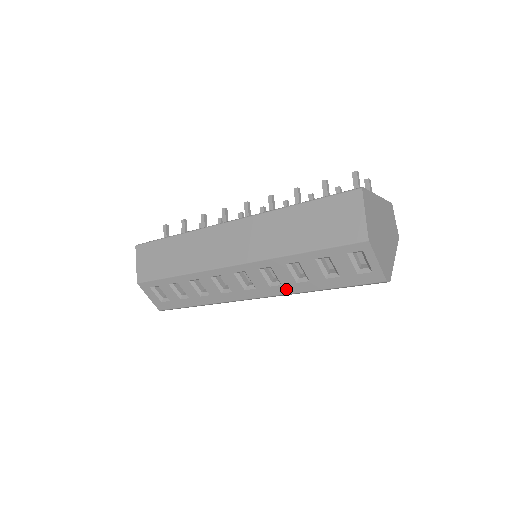
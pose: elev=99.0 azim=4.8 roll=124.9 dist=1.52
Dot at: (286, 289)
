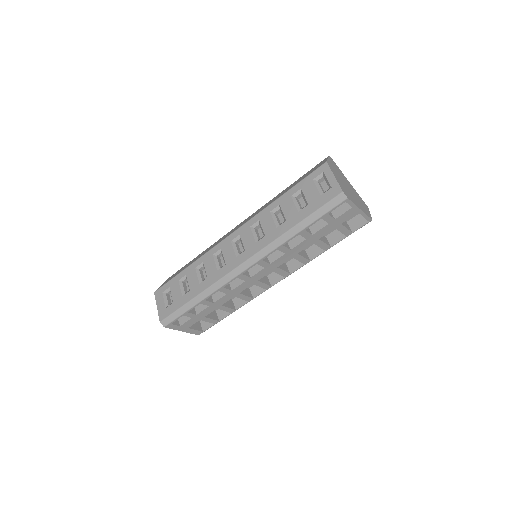
Dot at: (268, 239)
